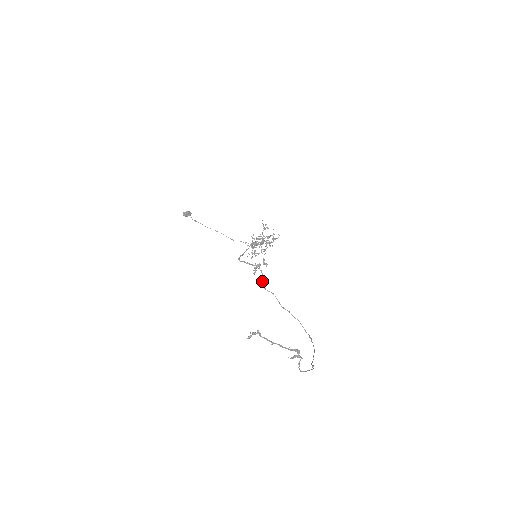
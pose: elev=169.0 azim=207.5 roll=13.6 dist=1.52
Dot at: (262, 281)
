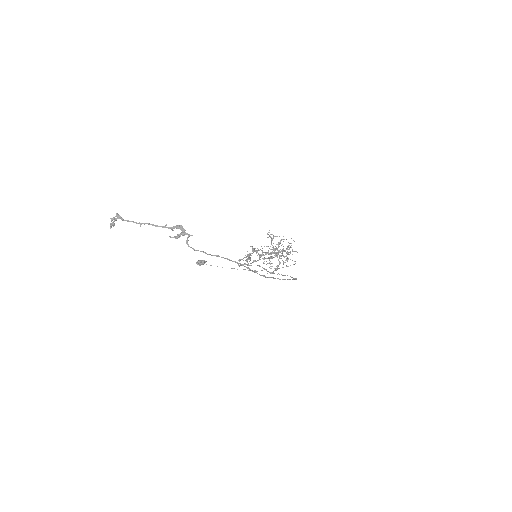
Dot at: occluded
